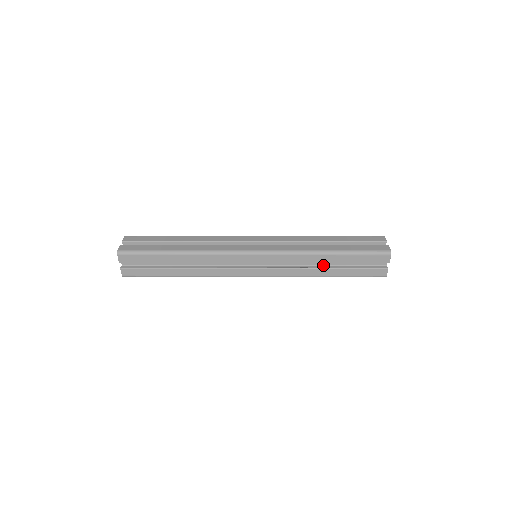
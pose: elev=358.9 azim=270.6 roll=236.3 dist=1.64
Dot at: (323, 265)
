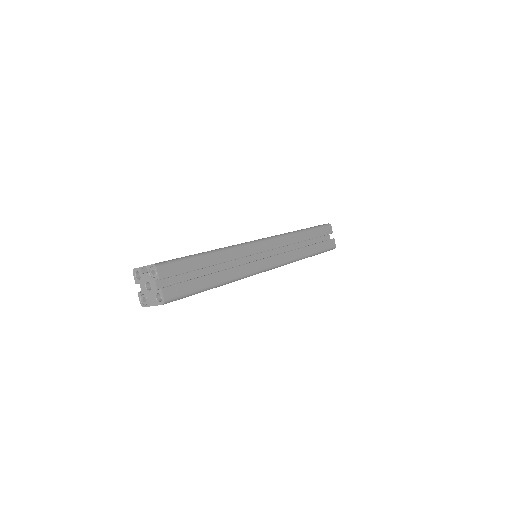
Dot at: occluded
